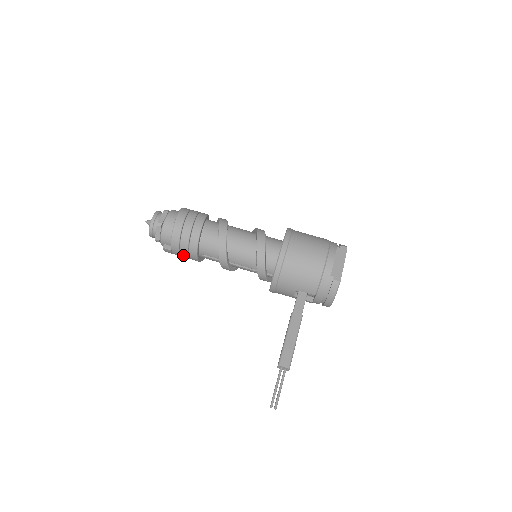
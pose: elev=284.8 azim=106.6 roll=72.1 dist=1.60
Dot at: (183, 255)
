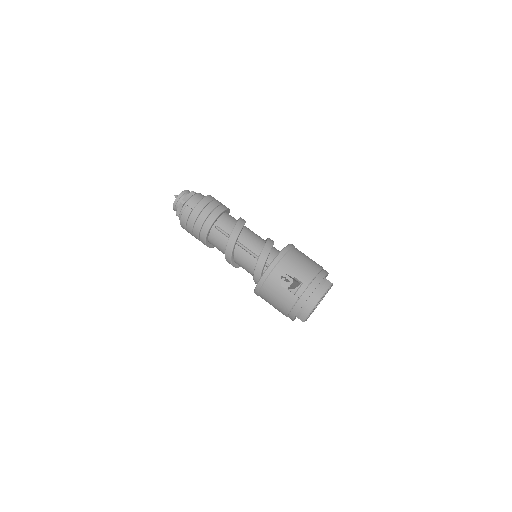
Dot at: (199, 219)
